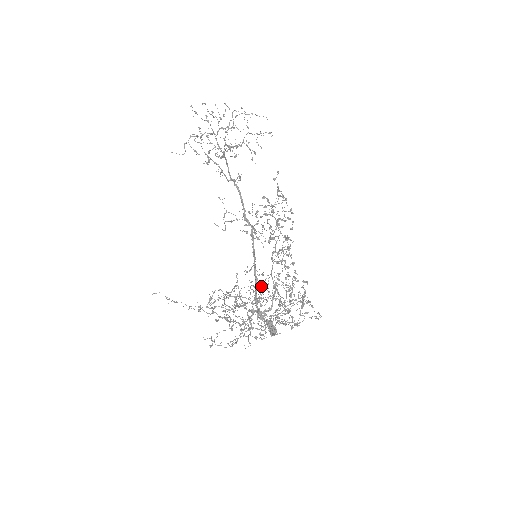
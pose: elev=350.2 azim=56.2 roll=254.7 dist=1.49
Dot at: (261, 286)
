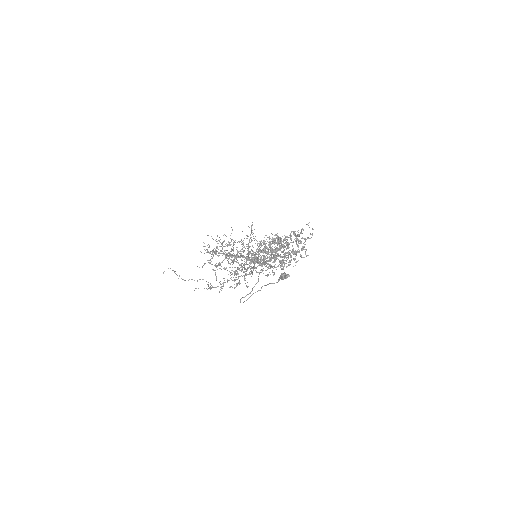
Dot at: occluded
